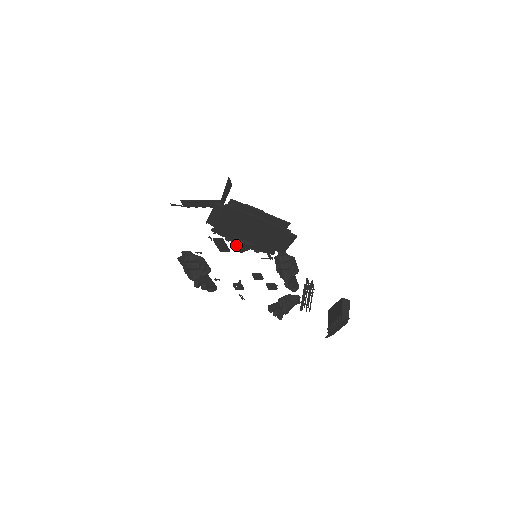
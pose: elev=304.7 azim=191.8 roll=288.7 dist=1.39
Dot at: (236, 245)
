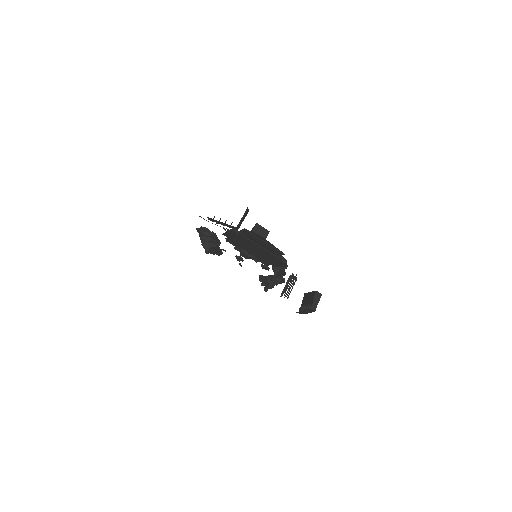
Dot at: (241, 254)
